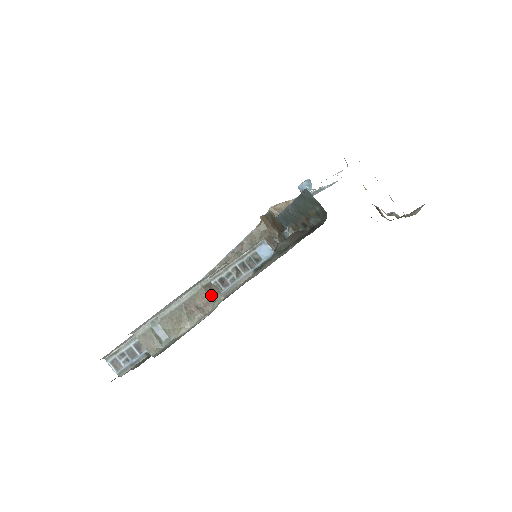
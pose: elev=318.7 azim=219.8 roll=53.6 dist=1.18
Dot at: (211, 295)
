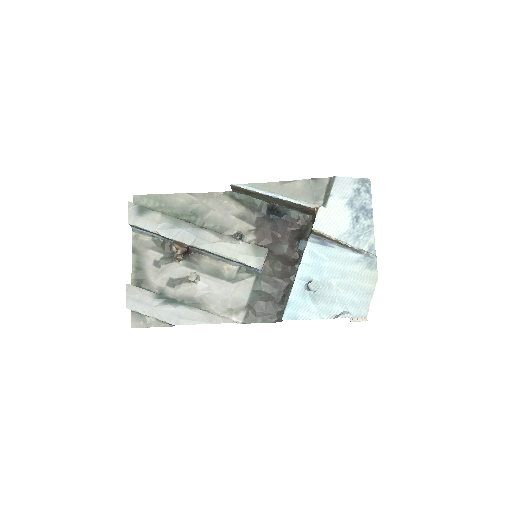
Dot at: occluded
